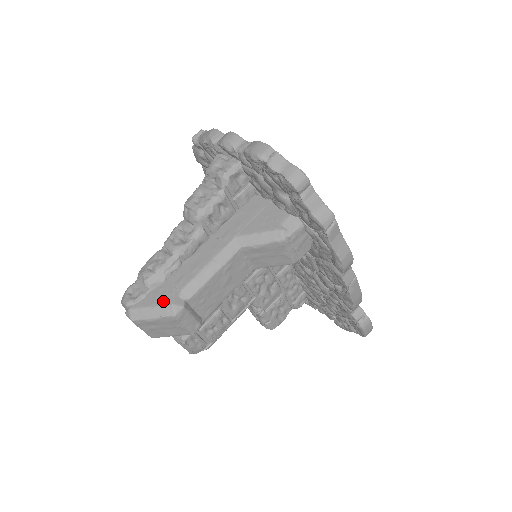
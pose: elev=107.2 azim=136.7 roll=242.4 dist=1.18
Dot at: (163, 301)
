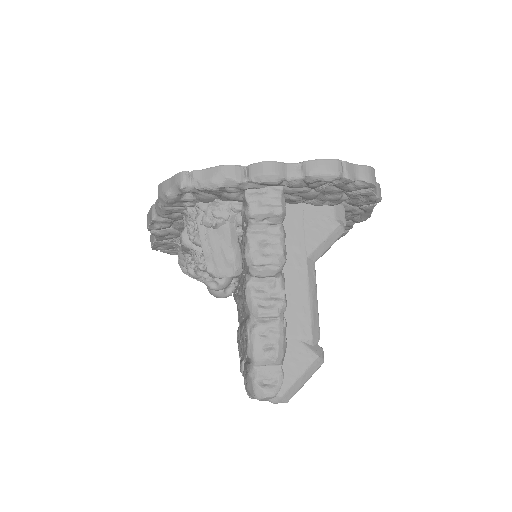
Dot at: (307, 361)
